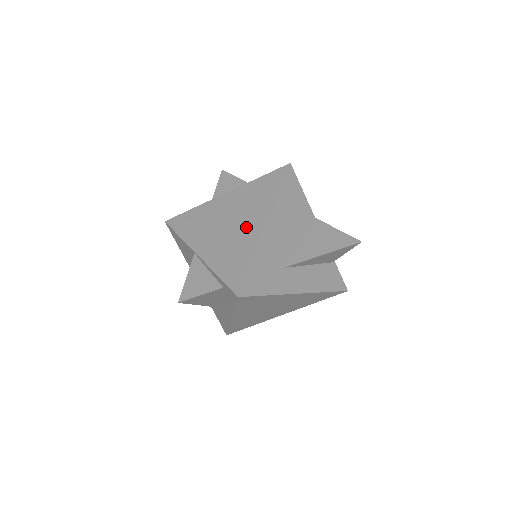
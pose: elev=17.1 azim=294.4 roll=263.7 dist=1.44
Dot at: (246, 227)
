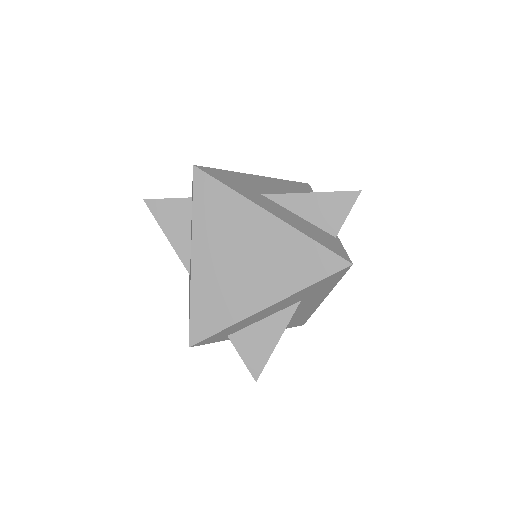
Dot at: occluded
